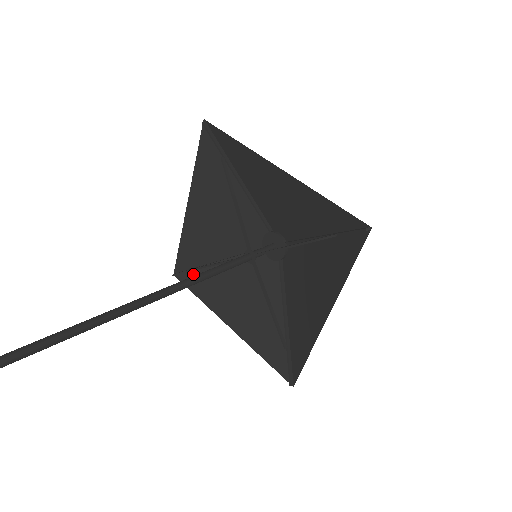
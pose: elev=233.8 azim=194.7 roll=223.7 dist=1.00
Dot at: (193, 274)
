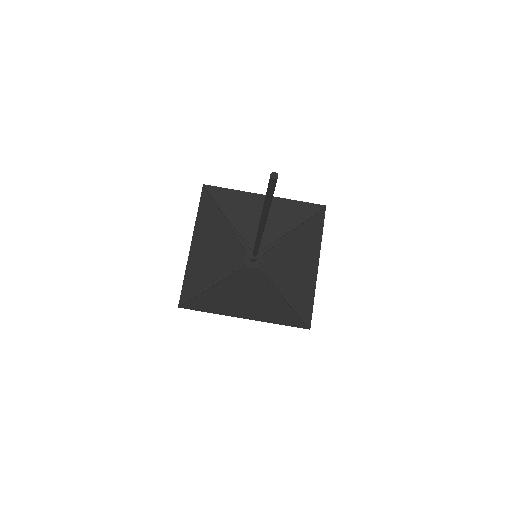
Dot at: (196, 300)
